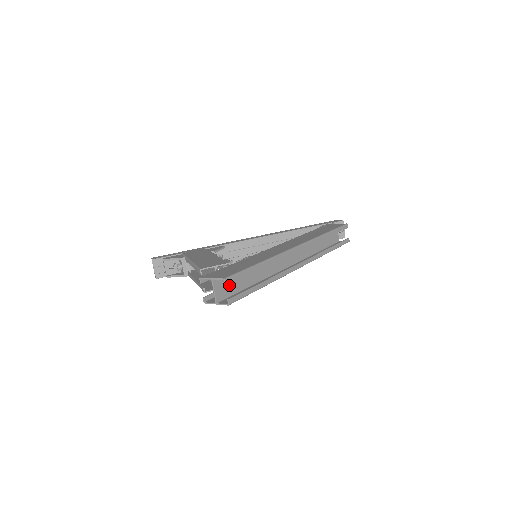
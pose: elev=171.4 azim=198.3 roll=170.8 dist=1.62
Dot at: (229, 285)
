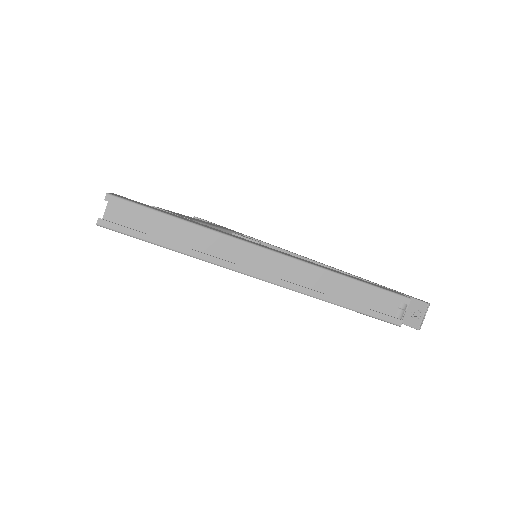
Dot at: (132, 219)
